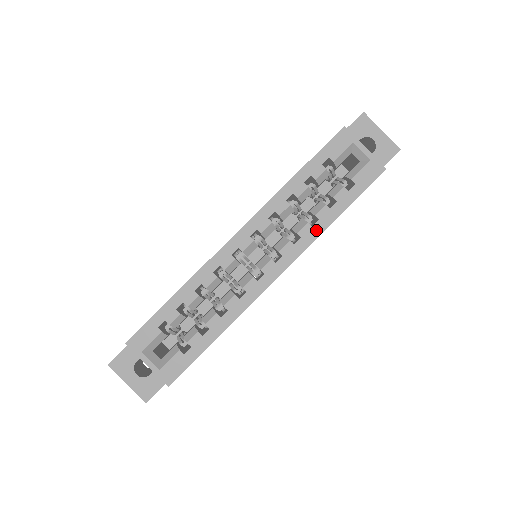
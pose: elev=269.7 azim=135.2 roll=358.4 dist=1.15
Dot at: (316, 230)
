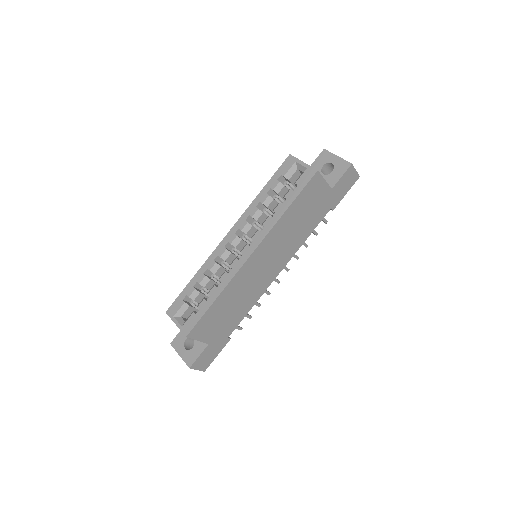
Dot at: (274, 220)
